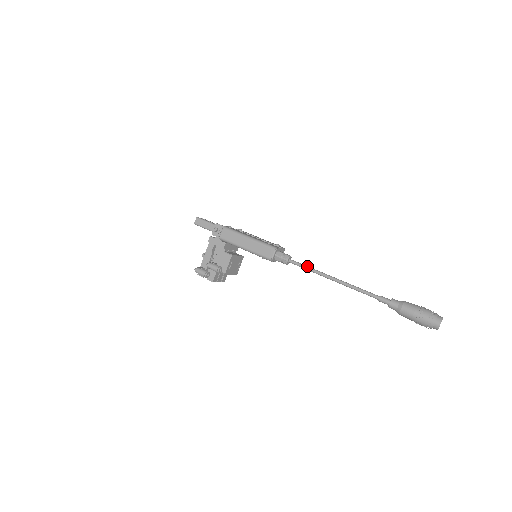
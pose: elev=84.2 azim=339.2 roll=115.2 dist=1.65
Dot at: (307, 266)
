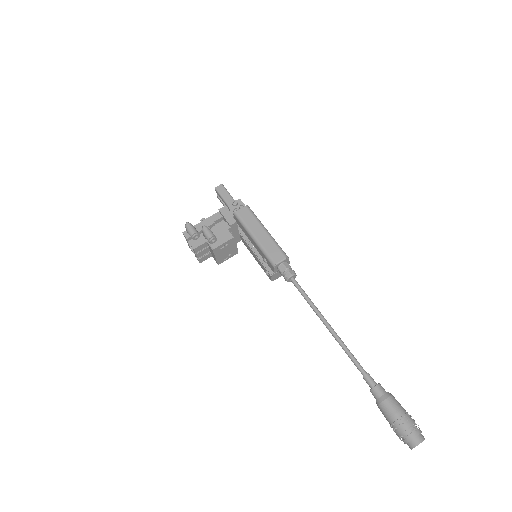
Dot at: occluded
